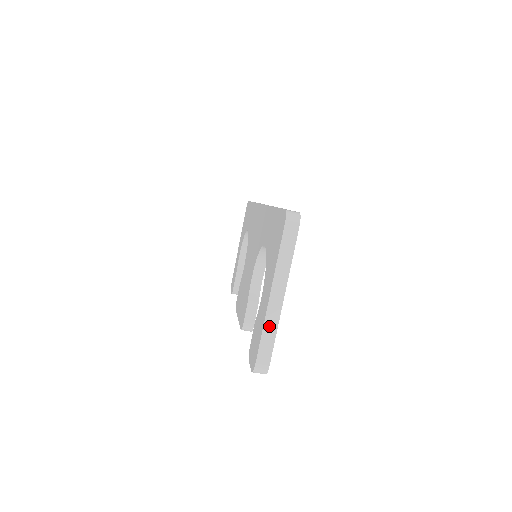
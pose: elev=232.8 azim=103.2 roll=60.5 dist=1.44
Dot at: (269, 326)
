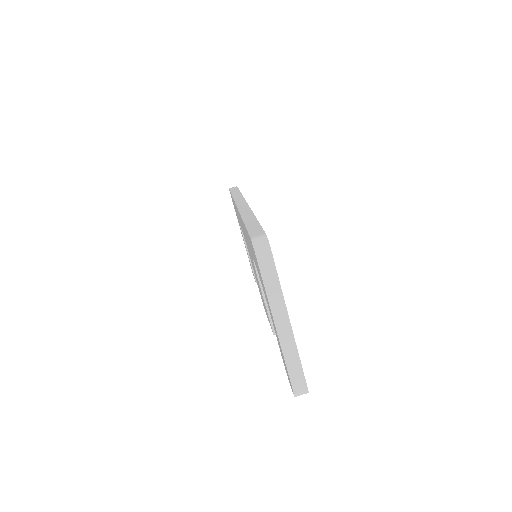
Dot at: (289, 353)
